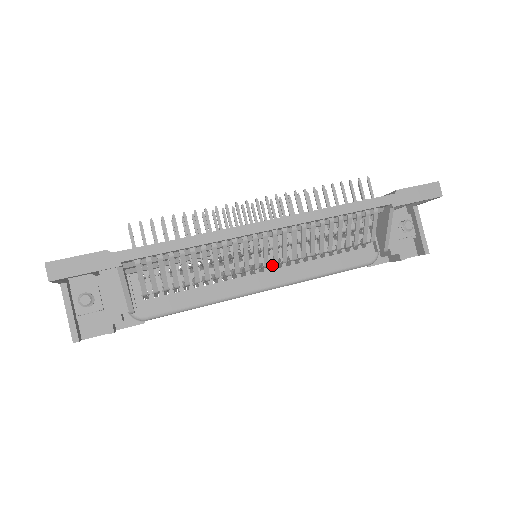
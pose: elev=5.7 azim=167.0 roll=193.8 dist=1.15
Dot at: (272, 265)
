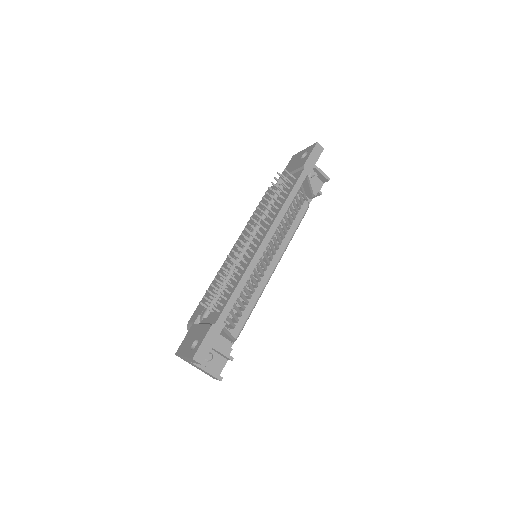
Dot at: occluded
